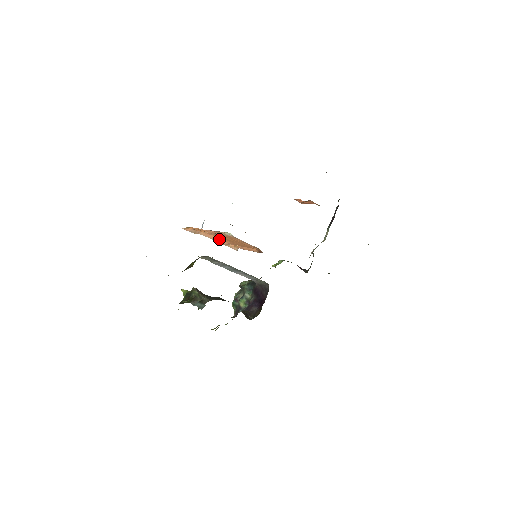
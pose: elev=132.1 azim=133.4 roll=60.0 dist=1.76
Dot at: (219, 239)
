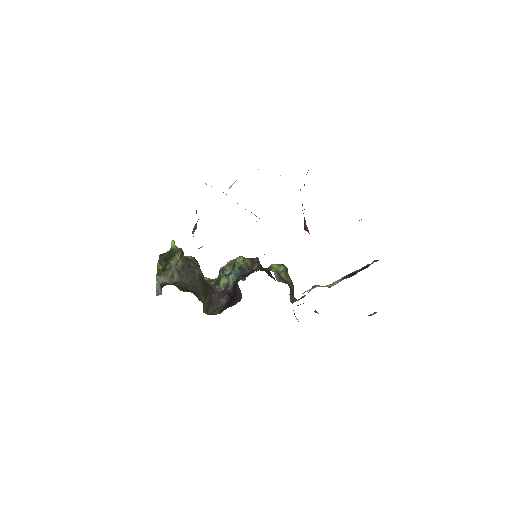
Dot at: occluded
